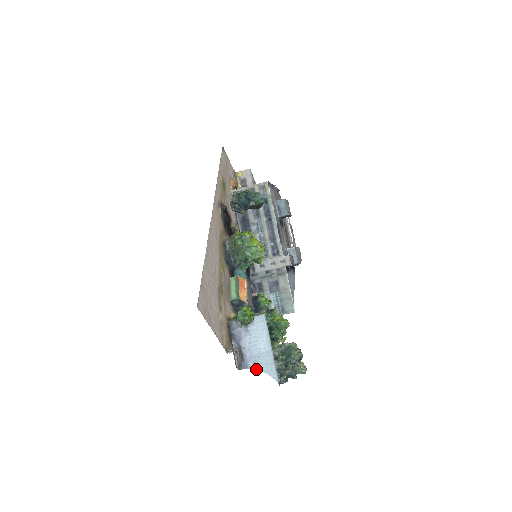
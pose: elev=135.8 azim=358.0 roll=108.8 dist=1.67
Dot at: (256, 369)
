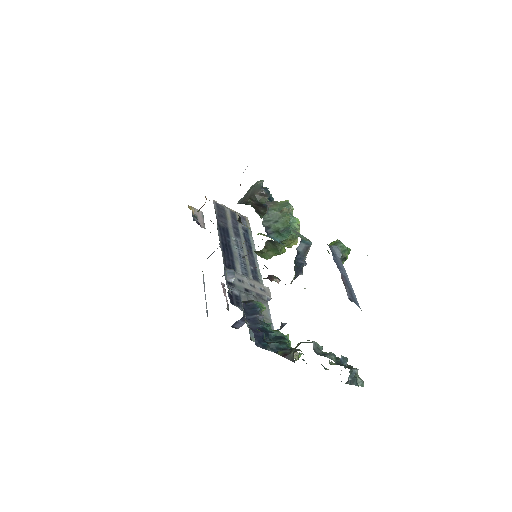
Dot at: occluded
